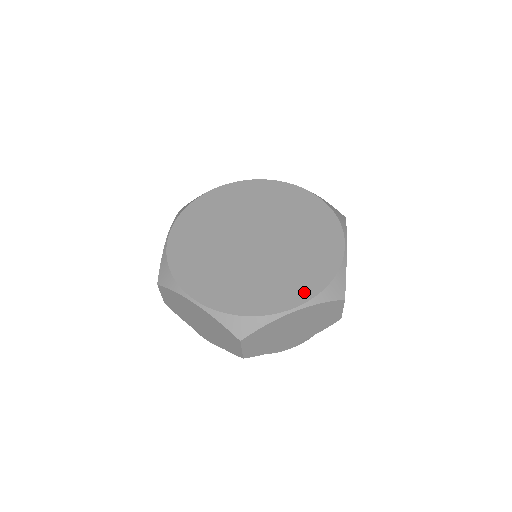
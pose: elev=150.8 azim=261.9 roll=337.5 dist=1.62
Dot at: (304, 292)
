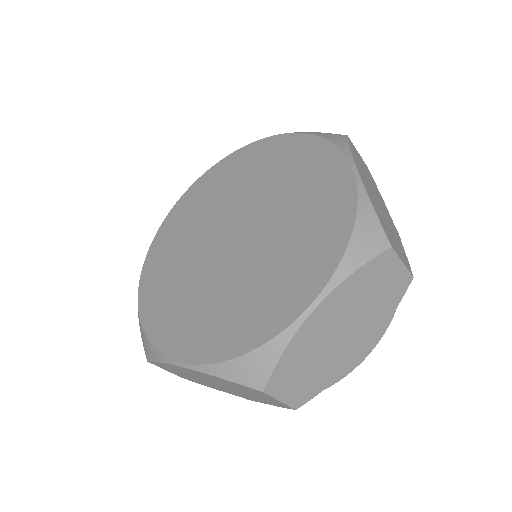
Dot at: (207, 348)
